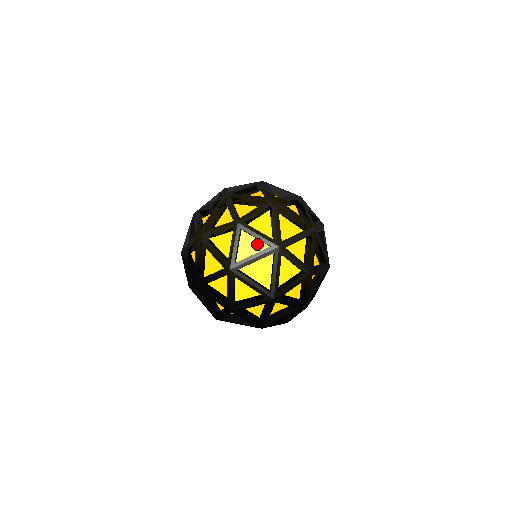
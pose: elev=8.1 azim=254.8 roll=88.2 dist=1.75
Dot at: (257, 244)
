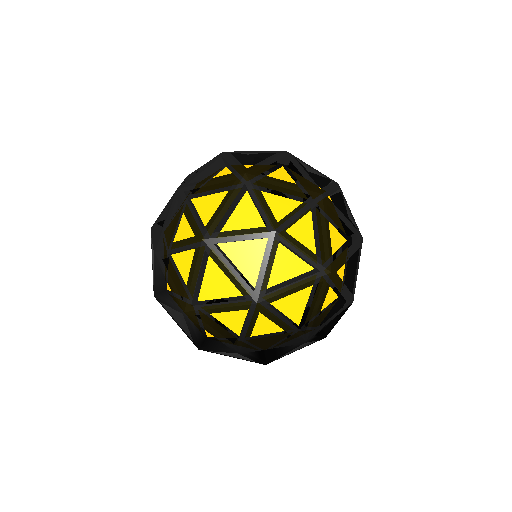
Dot at: occluded
